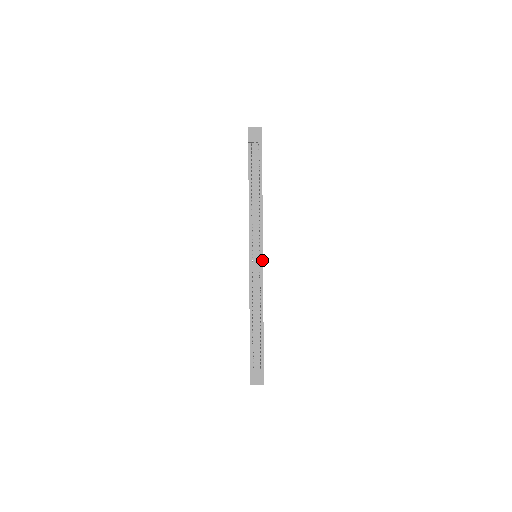
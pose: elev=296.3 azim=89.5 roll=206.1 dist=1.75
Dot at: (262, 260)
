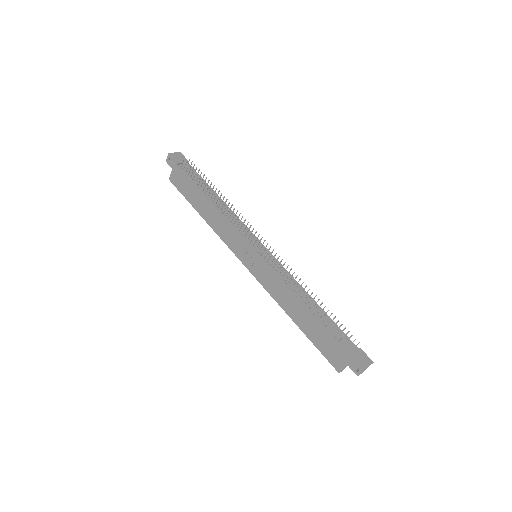
Dot at: (268, 251)
